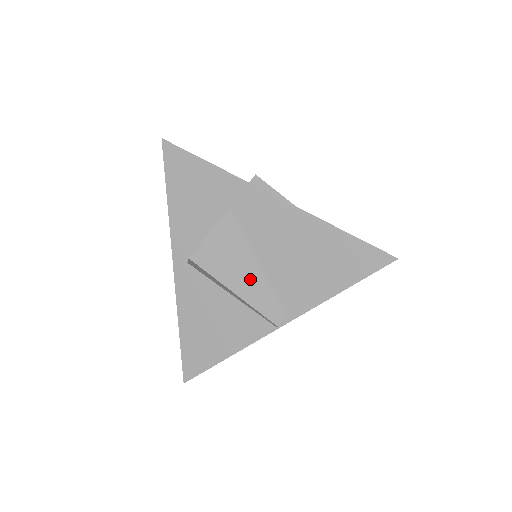
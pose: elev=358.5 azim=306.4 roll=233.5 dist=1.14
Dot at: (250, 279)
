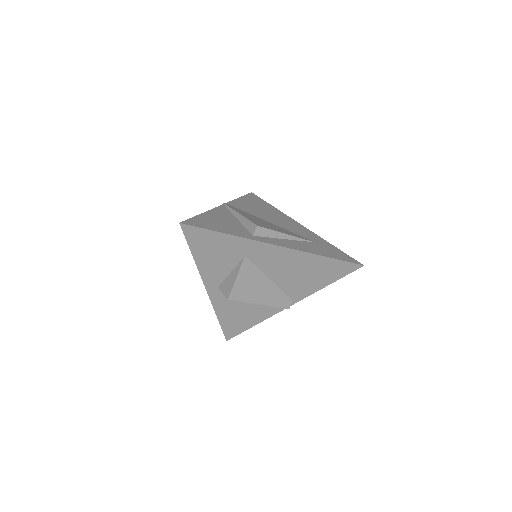
Dot at: (268, 292)
